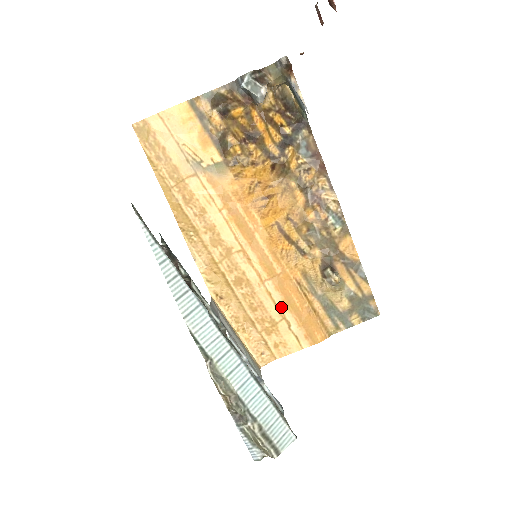
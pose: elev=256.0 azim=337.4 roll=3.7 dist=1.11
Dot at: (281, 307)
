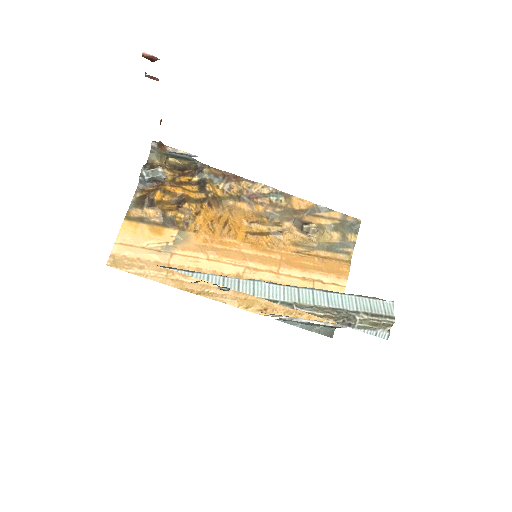
Dot at: (304, 276)
